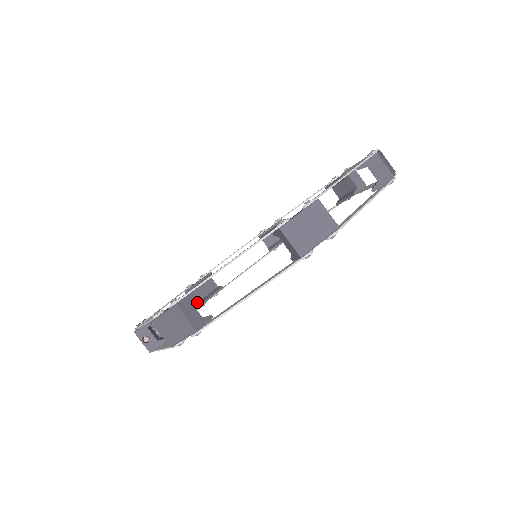
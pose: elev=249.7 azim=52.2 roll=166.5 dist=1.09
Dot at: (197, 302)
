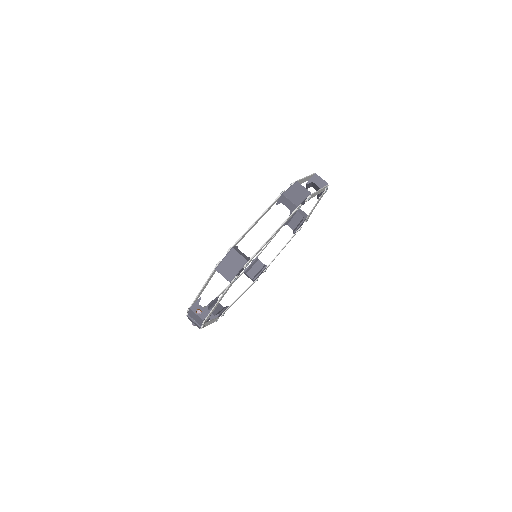
Dot at: (213, 316)
